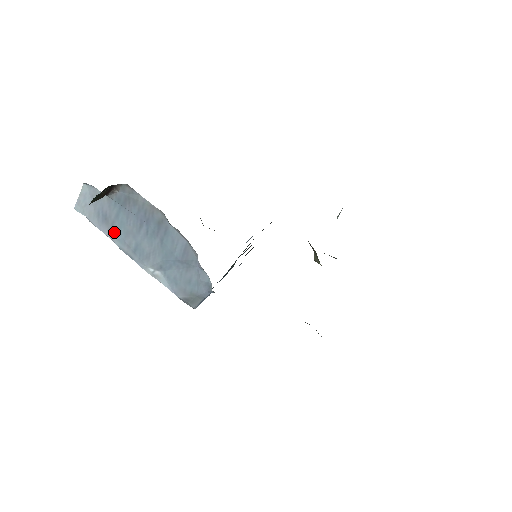
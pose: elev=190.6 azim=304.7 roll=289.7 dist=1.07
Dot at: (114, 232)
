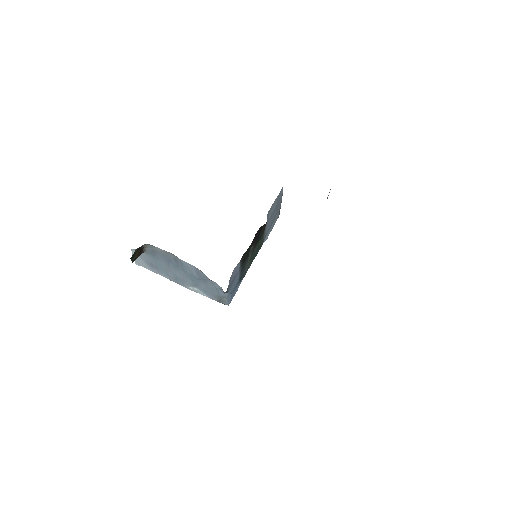
Dot at: (160, 271)
